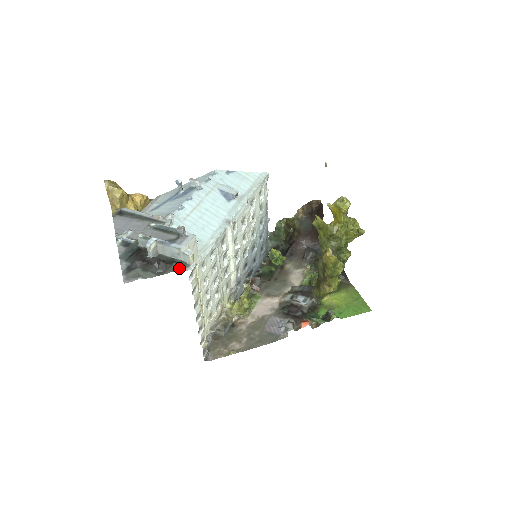
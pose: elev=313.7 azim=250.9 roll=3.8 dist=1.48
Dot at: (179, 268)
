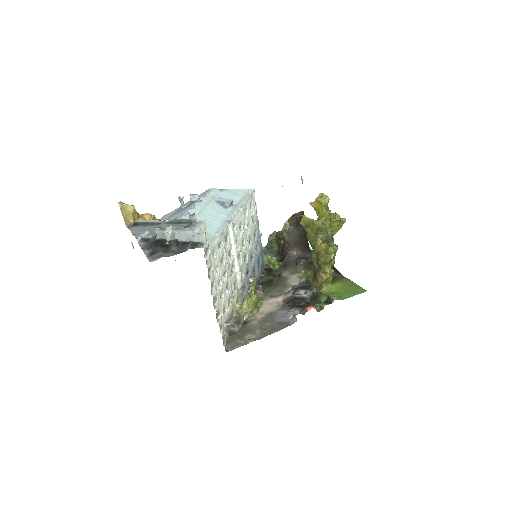
Dot at: (195, 246)
